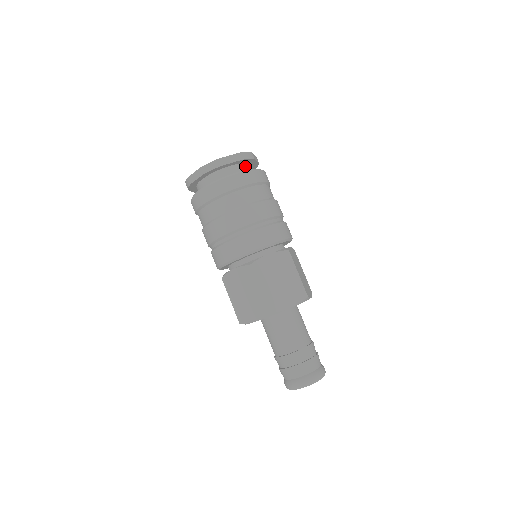
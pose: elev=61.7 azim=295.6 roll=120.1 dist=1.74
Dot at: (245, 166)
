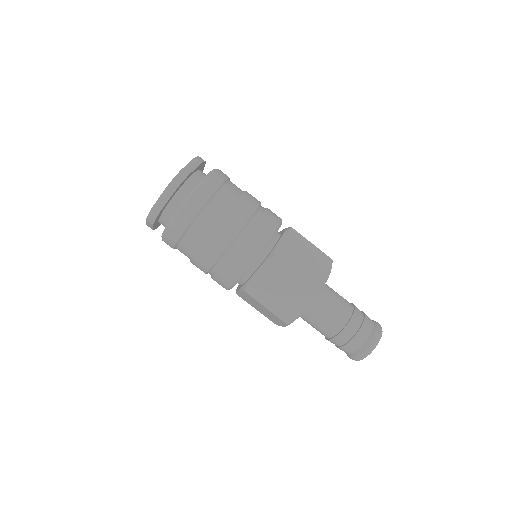
Dot at: (185, 188)
